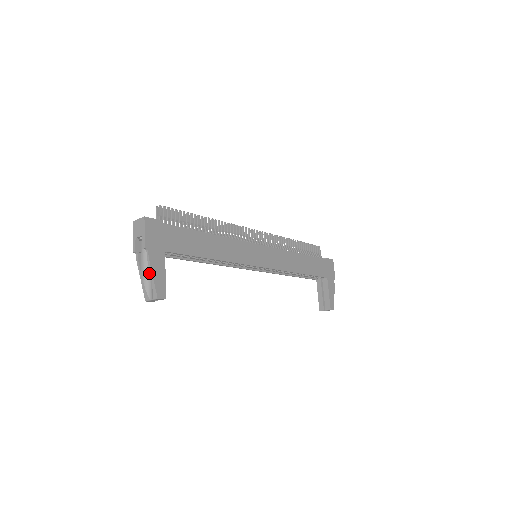
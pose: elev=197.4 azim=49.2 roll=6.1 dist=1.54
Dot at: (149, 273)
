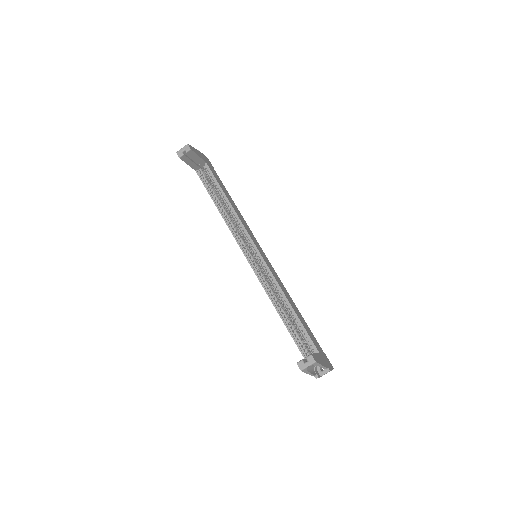
Dot at: occluded
